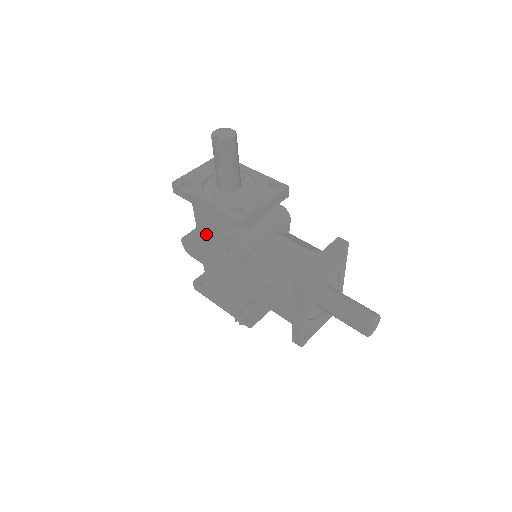
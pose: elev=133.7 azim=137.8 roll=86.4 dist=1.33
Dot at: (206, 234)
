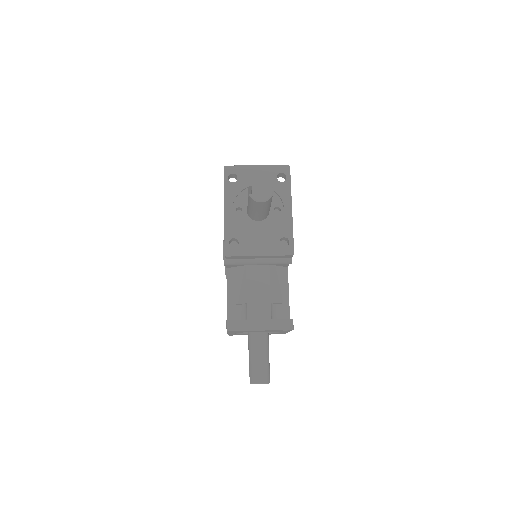
Dot at: occluded
